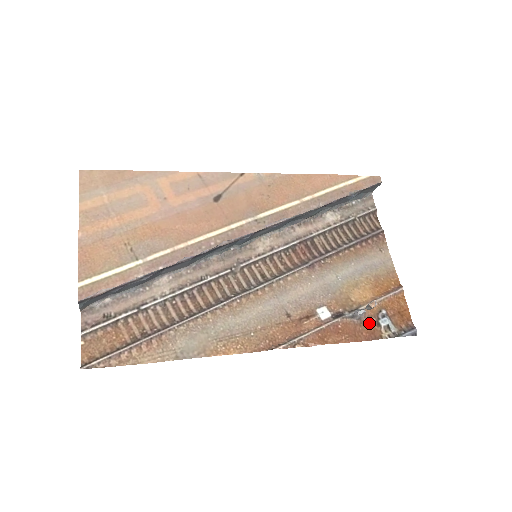
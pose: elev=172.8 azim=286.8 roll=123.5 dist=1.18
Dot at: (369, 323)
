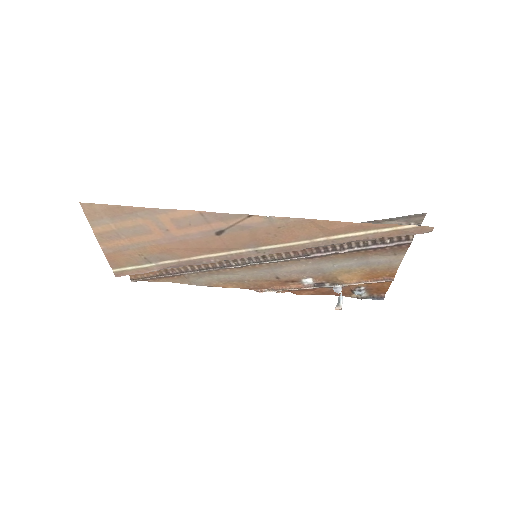
Dot at: (345, 290)
